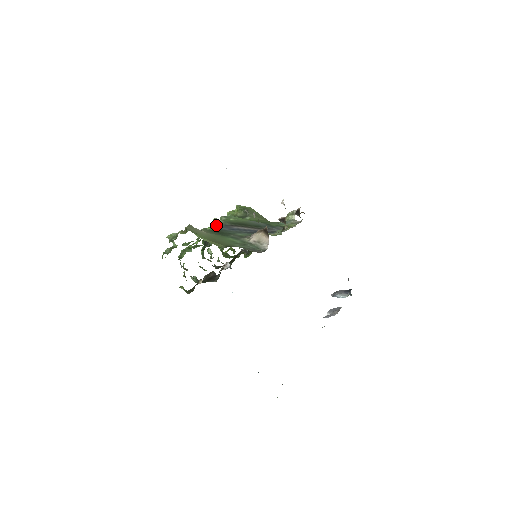
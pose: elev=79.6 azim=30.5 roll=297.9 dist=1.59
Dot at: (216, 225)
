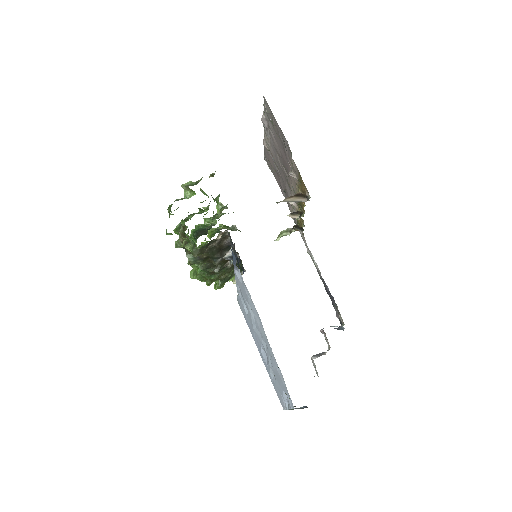
Dot at: occluded
